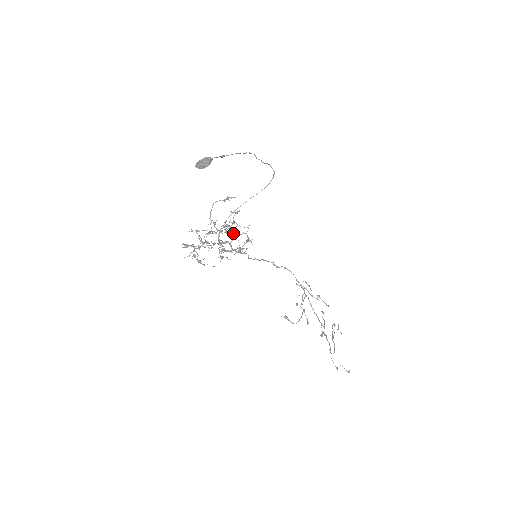
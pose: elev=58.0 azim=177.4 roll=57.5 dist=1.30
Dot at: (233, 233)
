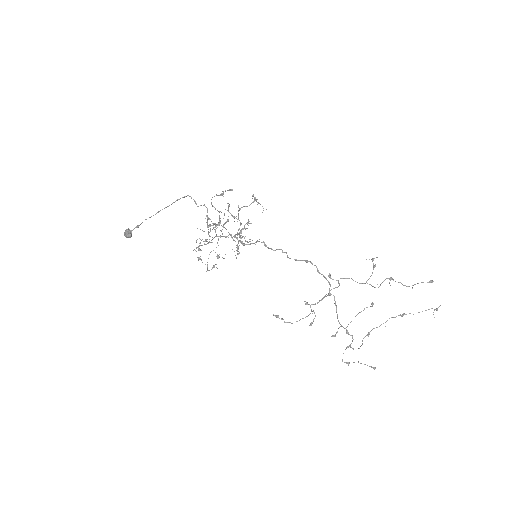
Dot at: occluded
